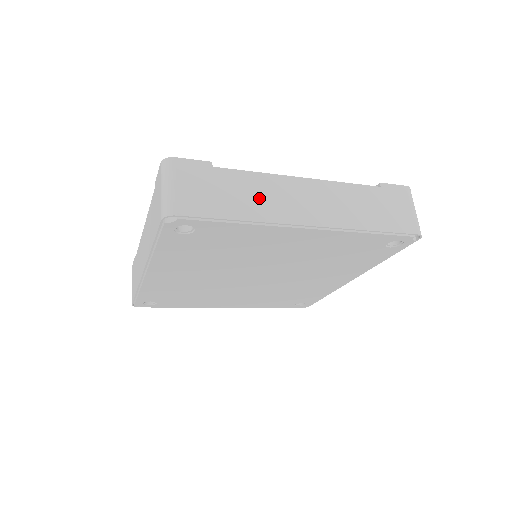
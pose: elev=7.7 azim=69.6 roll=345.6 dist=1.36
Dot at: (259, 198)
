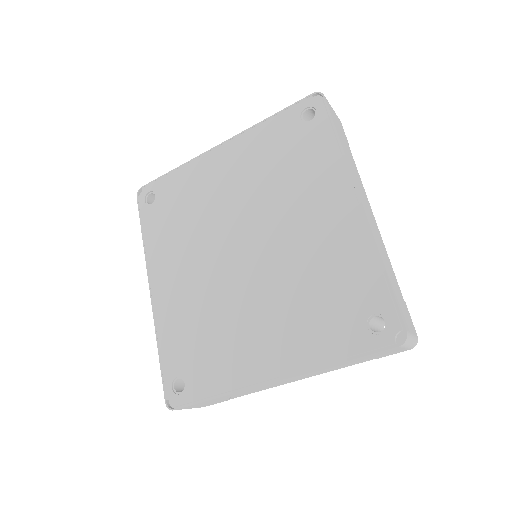
Dot at: occluded
